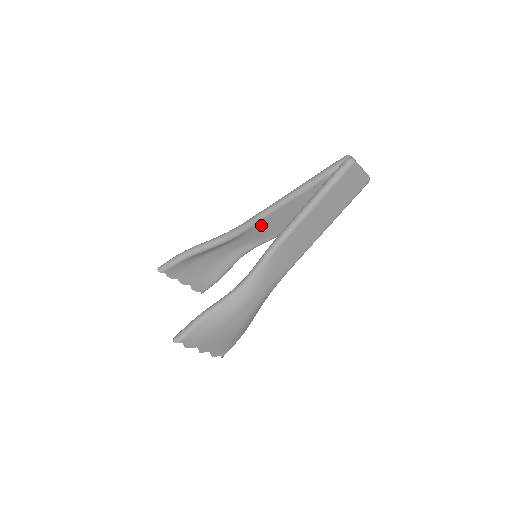
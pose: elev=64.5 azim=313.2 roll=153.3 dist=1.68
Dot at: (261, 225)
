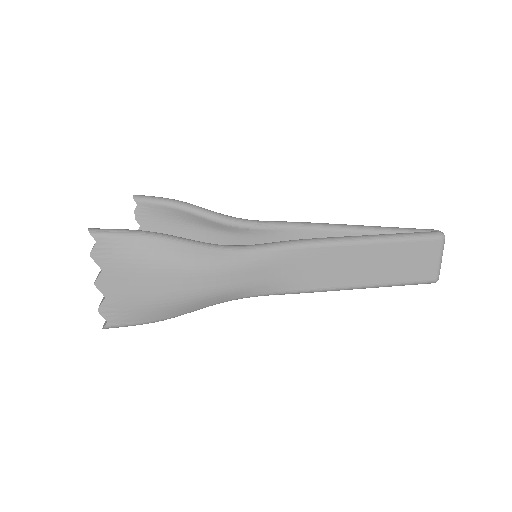
Dot at: (287, 236)
